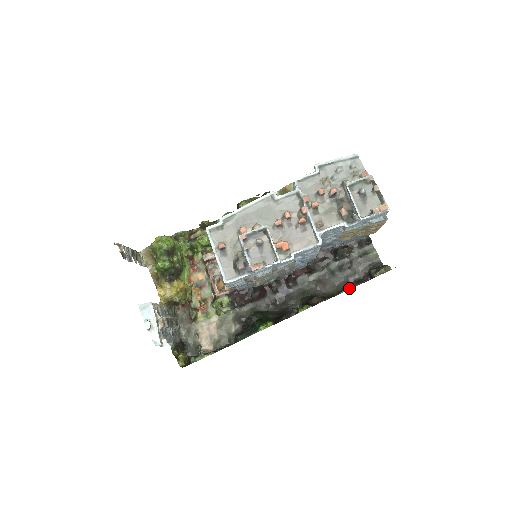
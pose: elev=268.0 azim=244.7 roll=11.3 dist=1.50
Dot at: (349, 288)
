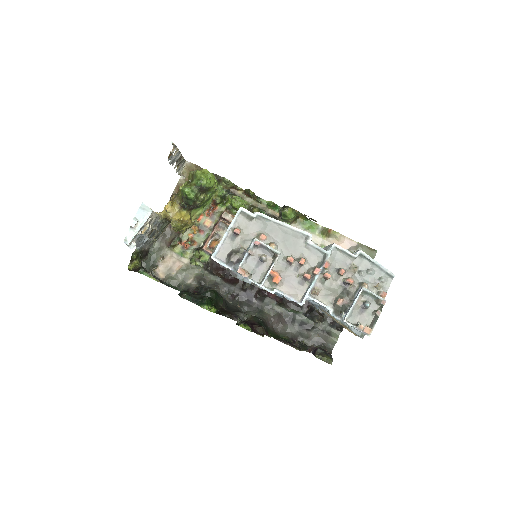
Dot at: (291, 345)
